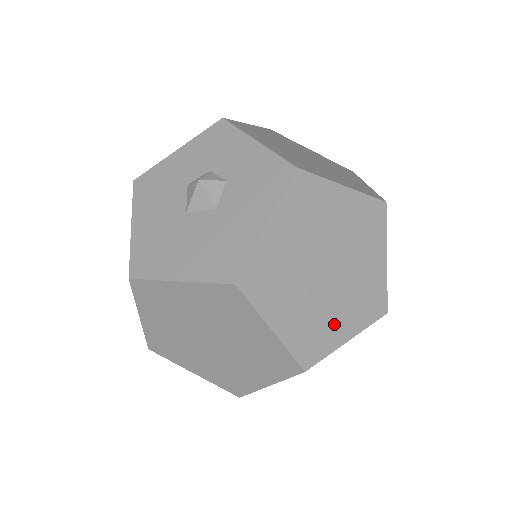
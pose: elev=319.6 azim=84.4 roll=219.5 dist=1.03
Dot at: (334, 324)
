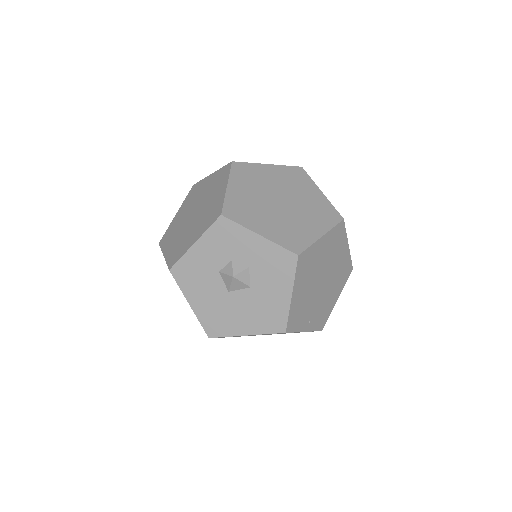
Dot at: (330, 300)
